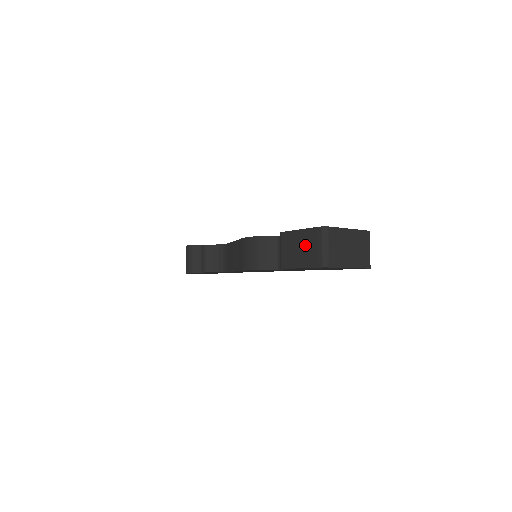
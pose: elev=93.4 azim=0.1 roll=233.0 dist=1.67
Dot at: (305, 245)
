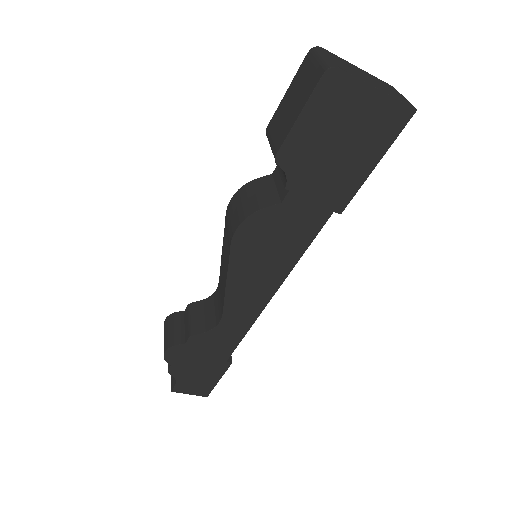
Dot at: (297, 89)
